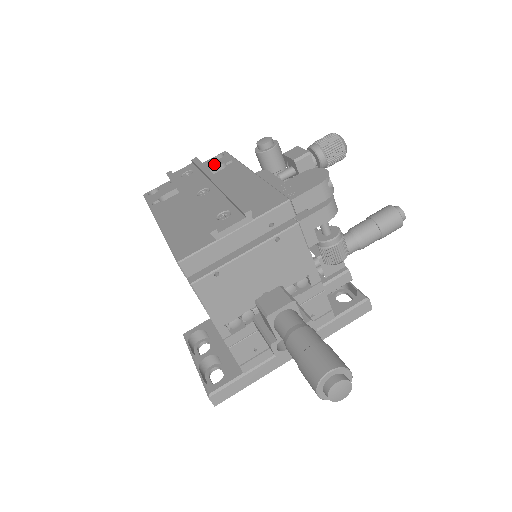
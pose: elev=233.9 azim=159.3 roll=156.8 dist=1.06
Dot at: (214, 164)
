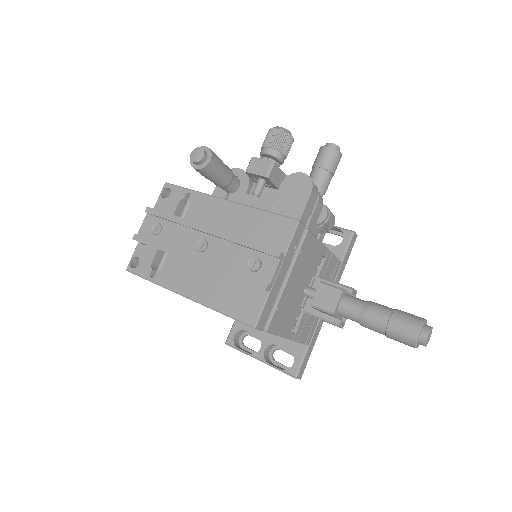
Dot at: (171, 204)
